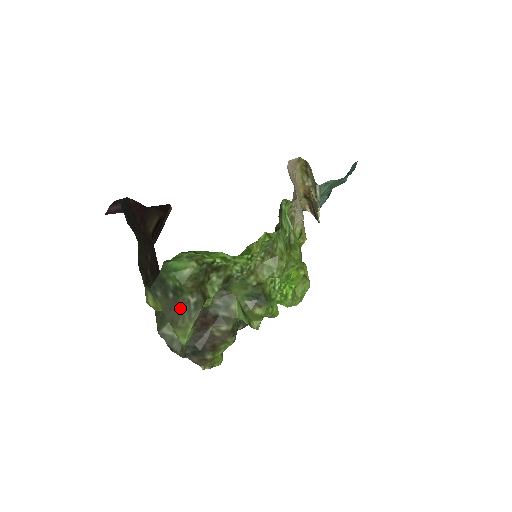
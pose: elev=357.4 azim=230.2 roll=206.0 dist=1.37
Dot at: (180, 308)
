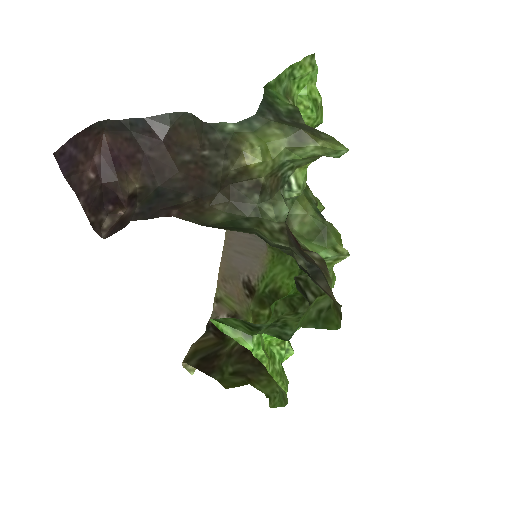
Dot at: (309, 127)
